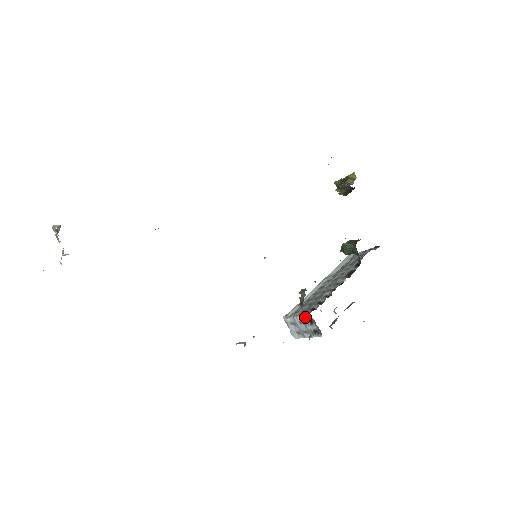
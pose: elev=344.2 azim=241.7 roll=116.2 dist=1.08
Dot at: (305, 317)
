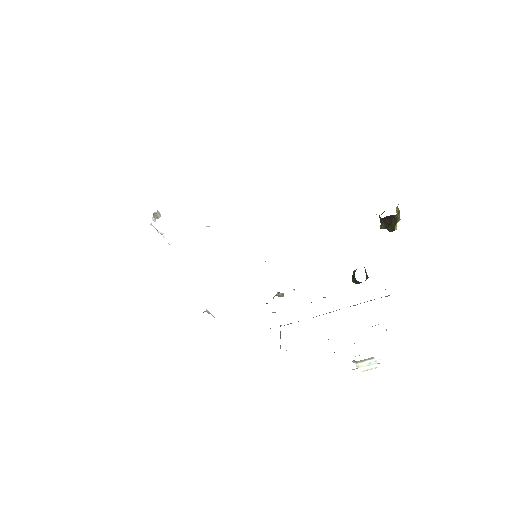
Dot at: occluded
